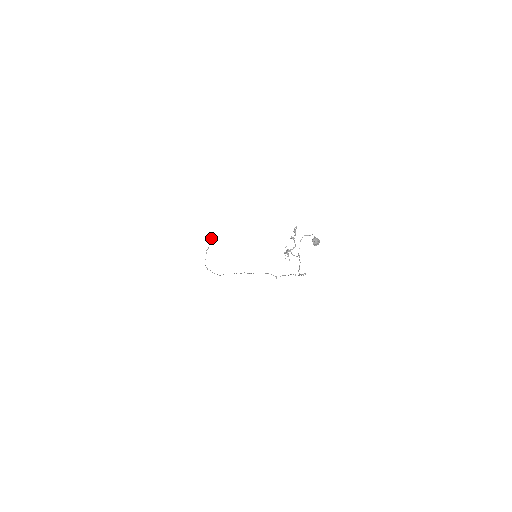
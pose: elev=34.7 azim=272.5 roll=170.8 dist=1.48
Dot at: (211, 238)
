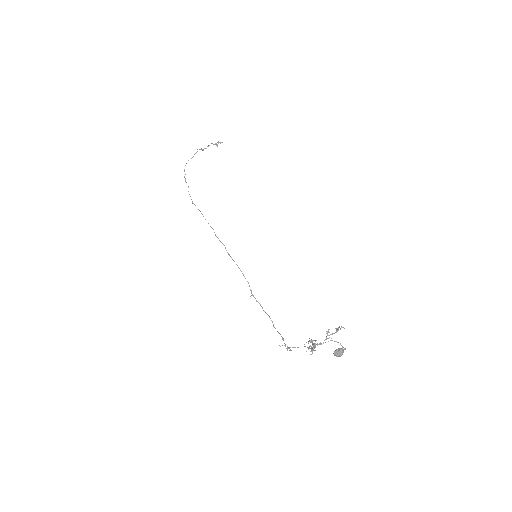
Dot at: (216, 144)
